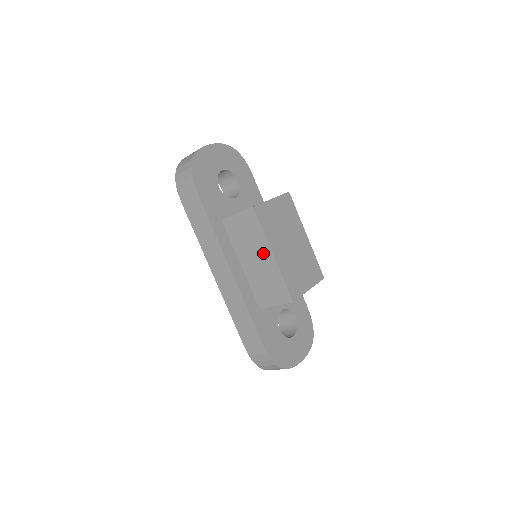
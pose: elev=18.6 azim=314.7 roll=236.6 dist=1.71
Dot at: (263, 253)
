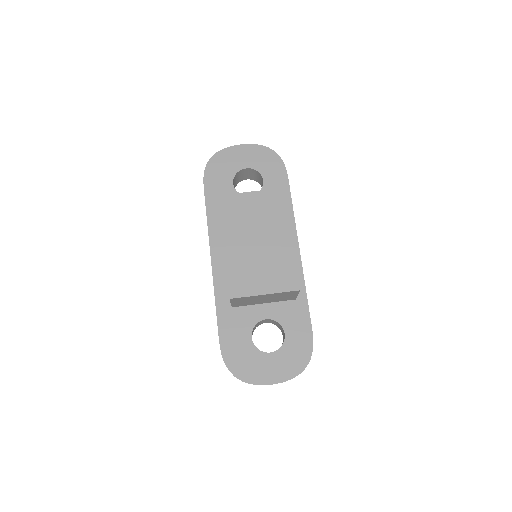
Dot at: occluded
